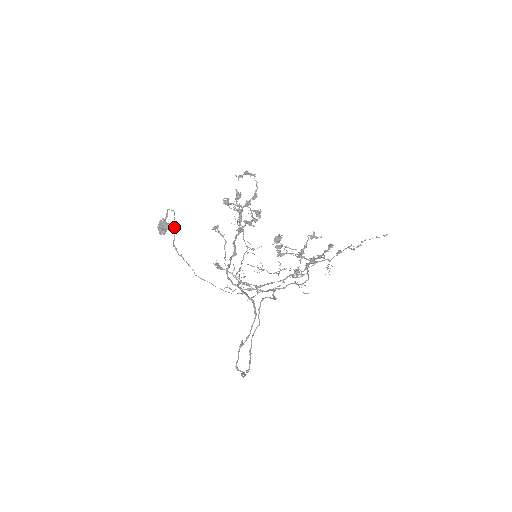
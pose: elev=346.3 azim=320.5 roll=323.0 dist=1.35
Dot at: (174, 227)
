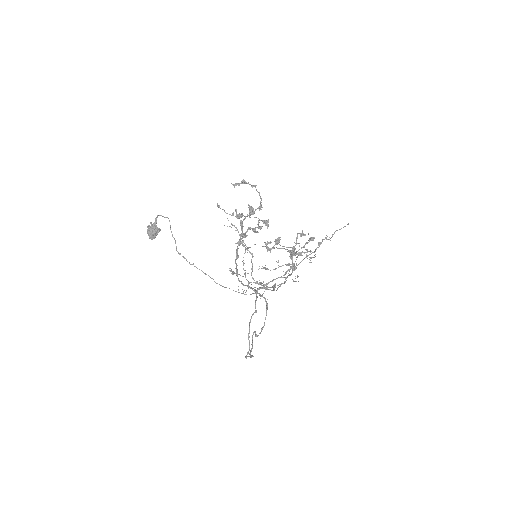
Dot at: (172, 234)
